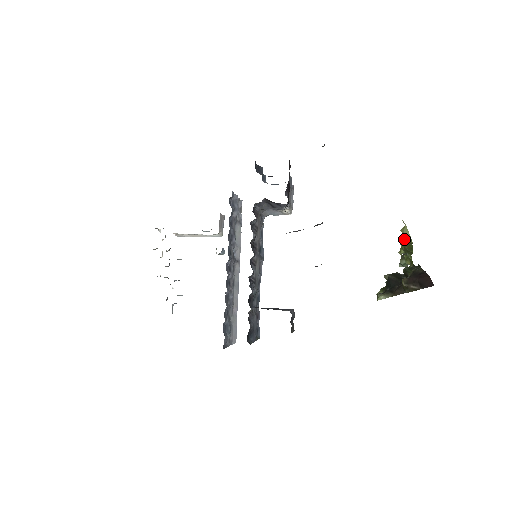
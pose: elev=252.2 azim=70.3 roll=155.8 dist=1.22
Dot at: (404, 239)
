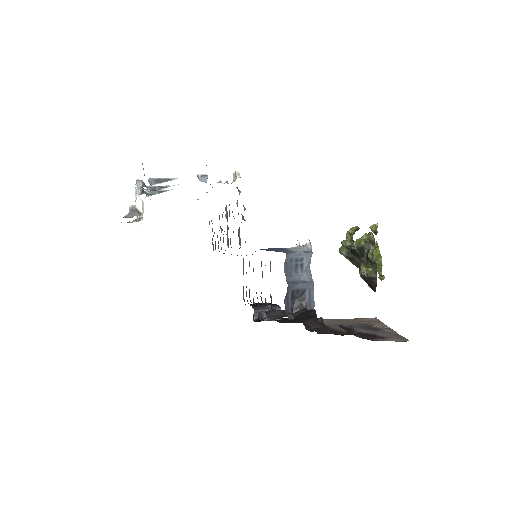
Dot at: (379, 270)
